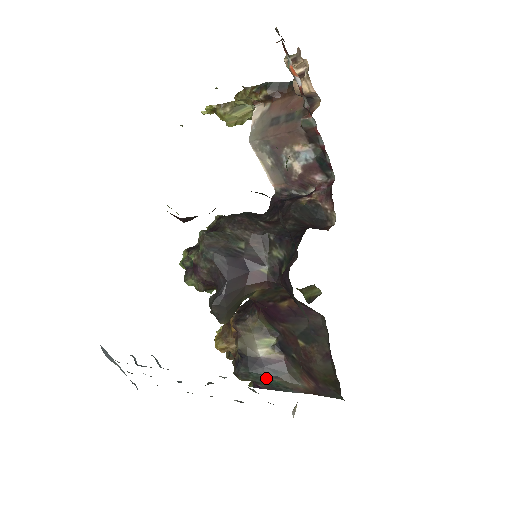
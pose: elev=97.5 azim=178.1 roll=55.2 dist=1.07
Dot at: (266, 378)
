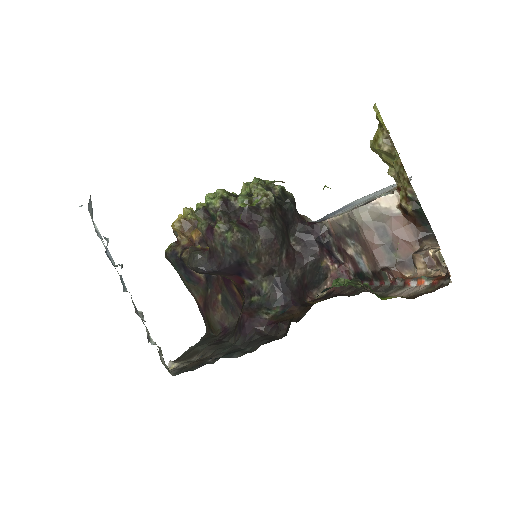
Dot at: (181, 276)
